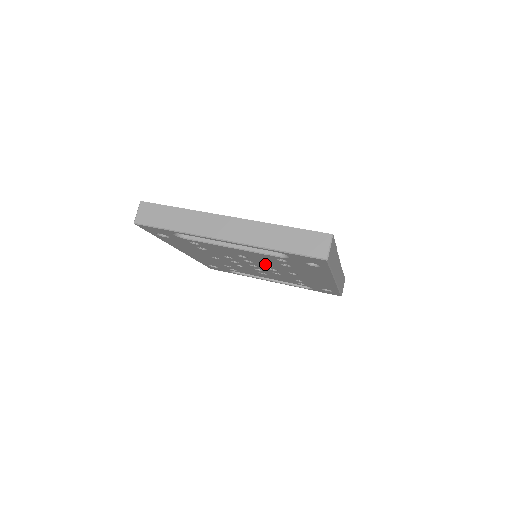
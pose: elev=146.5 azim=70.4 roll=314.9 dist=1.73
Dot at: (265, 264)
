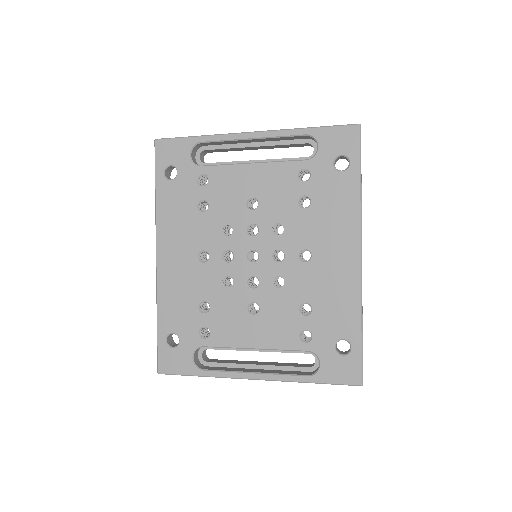
Dot at: (273, 231)
